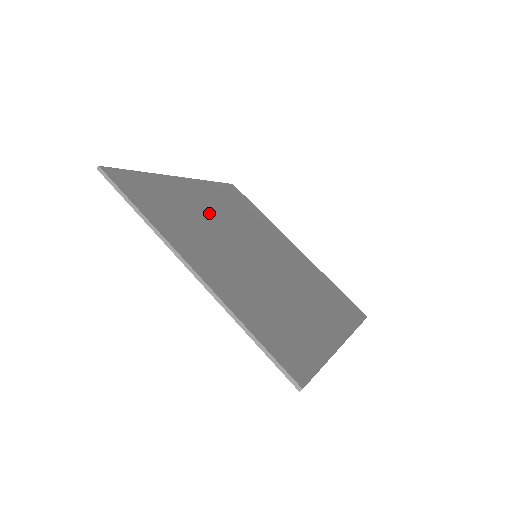
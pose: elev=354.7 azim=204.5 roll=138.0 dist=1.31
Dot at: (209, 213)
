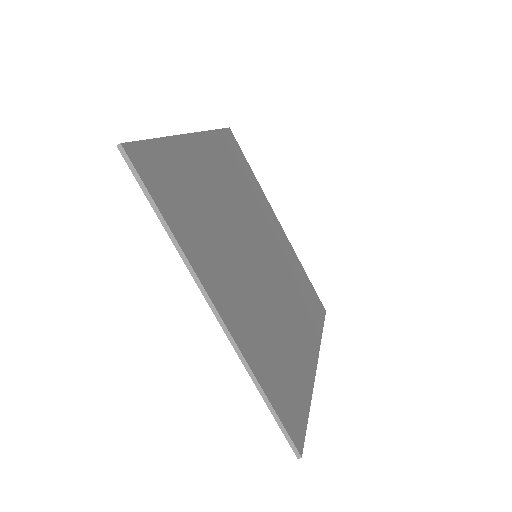
Dot at: (219, 196)
